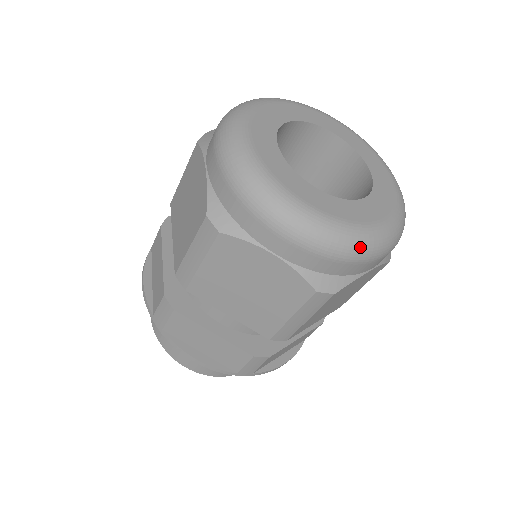
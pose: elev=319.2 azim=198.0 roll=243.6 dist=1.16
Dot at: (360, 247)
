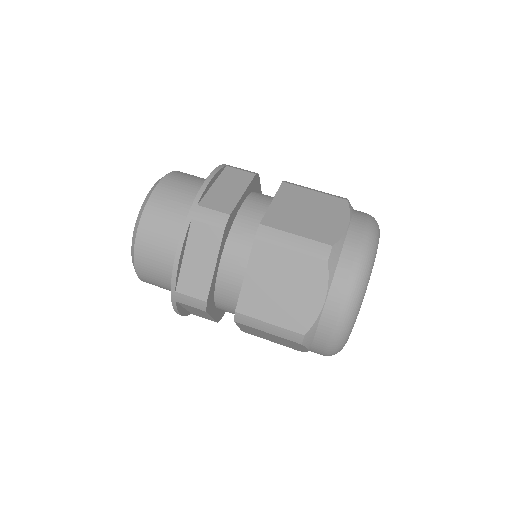
Dot at: occluded
